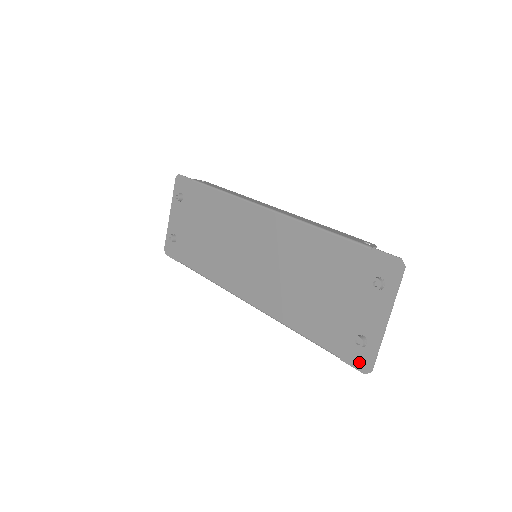
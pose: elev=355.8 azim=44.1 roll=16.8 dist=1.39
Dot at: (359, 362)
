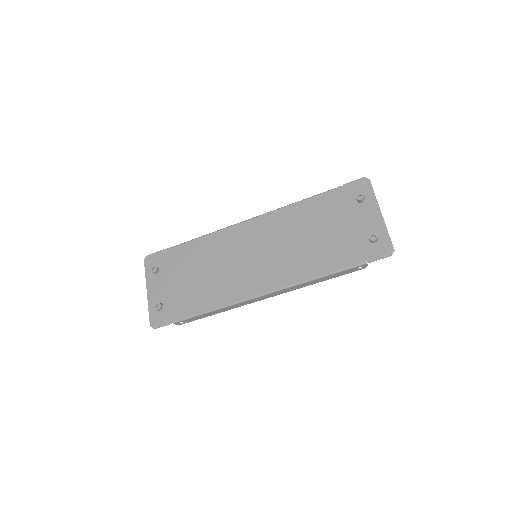
Dot at: (382, 252)
